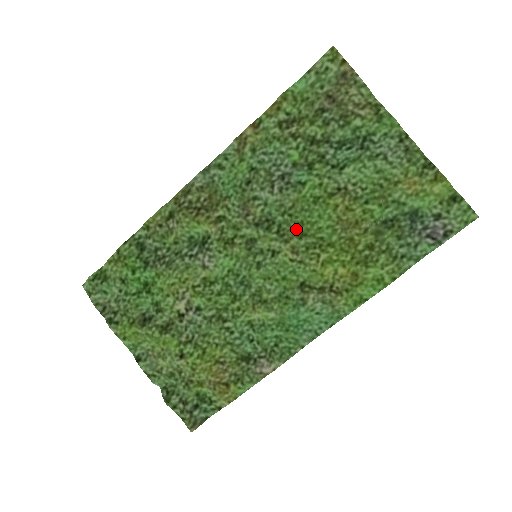
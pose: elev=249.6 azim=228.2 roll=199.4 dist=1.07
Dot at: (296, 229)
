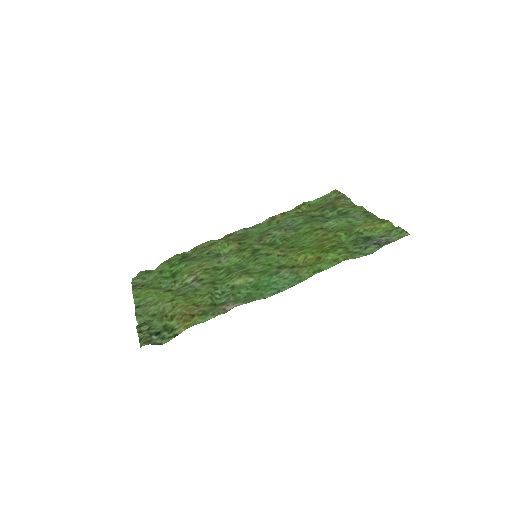
Dot at: (288, 246)
